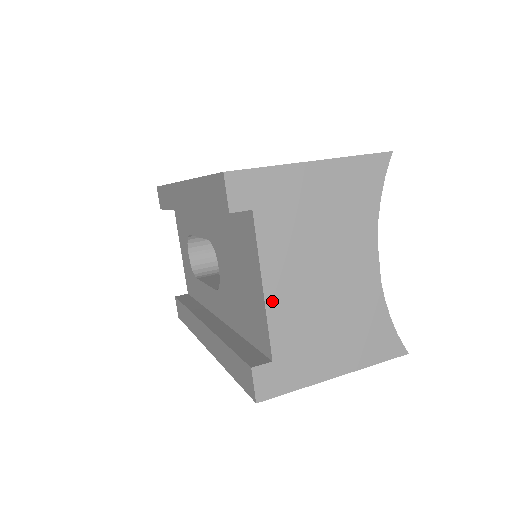
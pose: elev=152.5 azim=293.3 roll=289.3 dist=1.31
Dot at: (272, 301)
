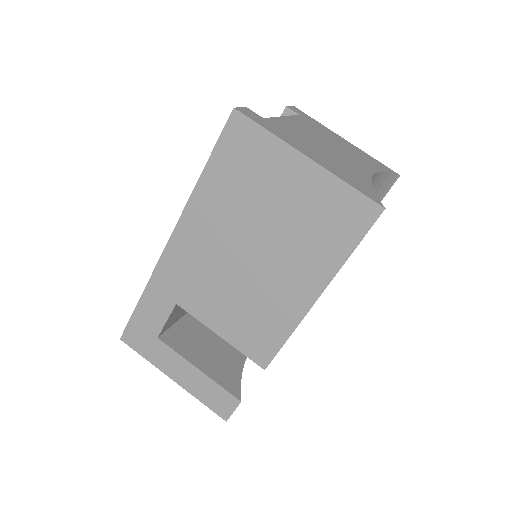
Dot at: occluded
